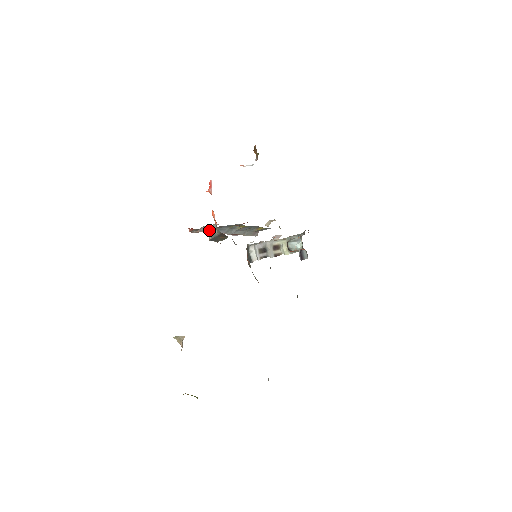
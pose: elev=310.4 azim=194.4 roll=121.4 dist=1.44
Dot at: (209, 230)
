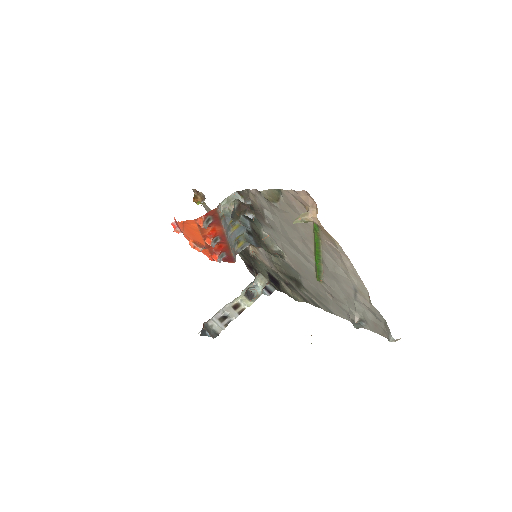
Dot at: (227, 204)
